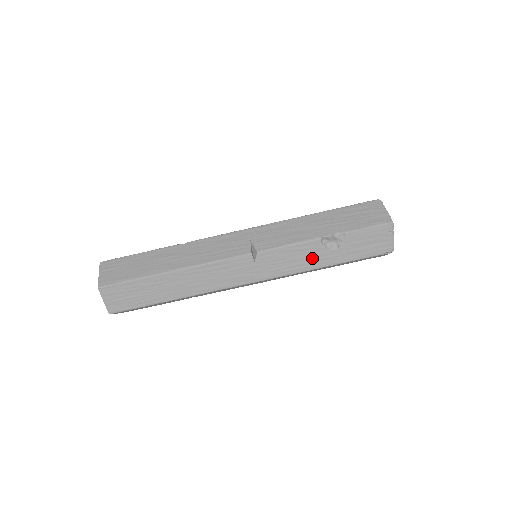
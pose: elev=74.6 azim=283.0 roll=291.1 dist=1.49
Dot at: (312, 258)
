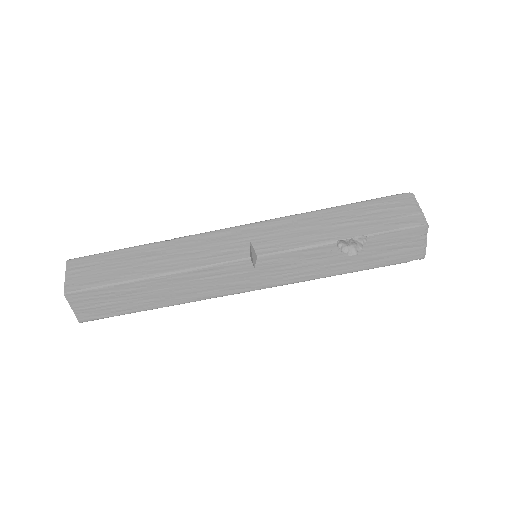
Dot at: (325, 264)
